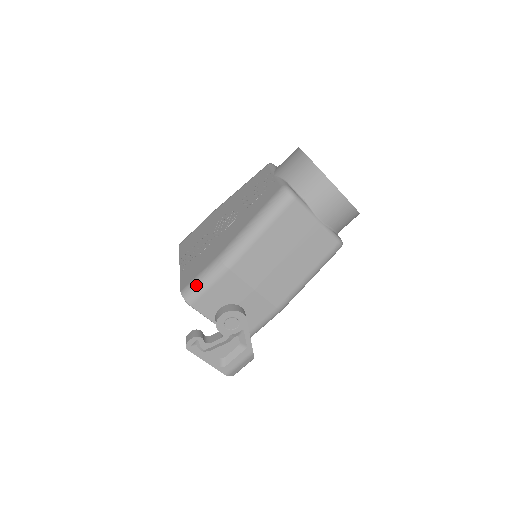
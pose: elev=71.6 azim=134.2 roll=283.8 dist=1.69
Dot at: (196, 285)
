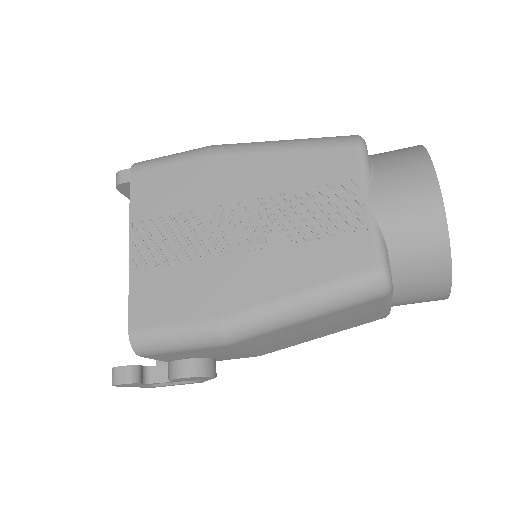
Dot at: (161, 342)
